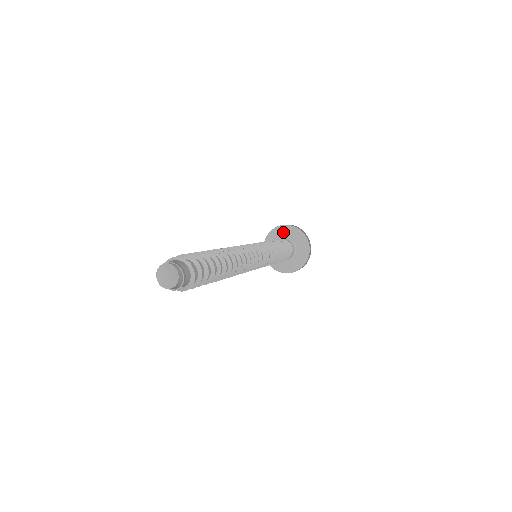
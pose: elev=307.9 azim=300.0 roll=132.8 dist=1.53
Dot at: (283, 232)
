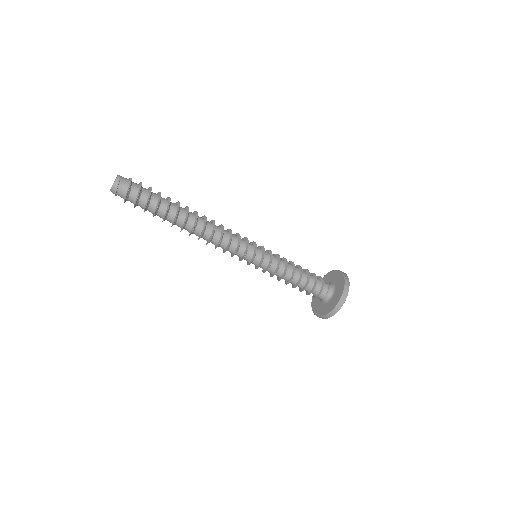
Dot at: (335, 276)
